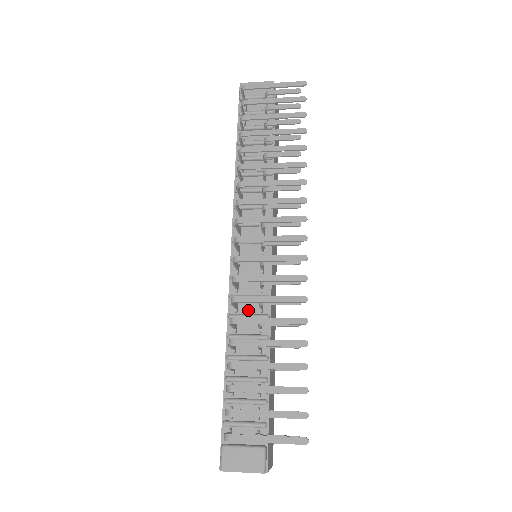
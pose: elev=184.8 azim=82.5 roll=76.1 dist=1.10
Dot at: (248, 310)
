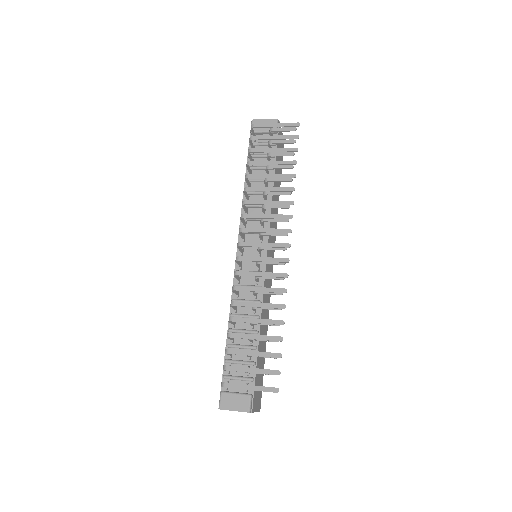
Dot at: (246, 296)
